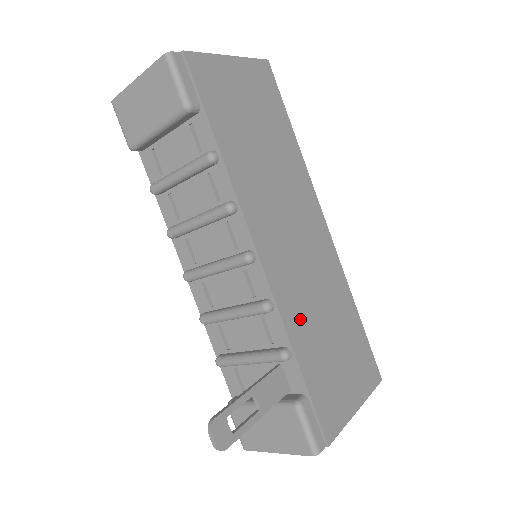
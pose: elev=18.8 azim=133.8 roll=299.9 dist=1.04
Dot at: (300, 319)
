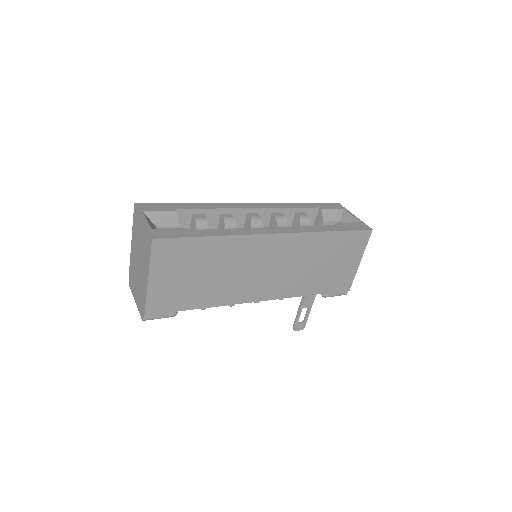
Dot at: (300, 285)
